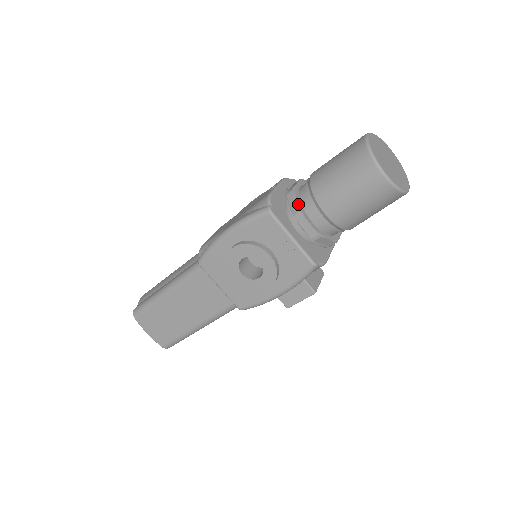
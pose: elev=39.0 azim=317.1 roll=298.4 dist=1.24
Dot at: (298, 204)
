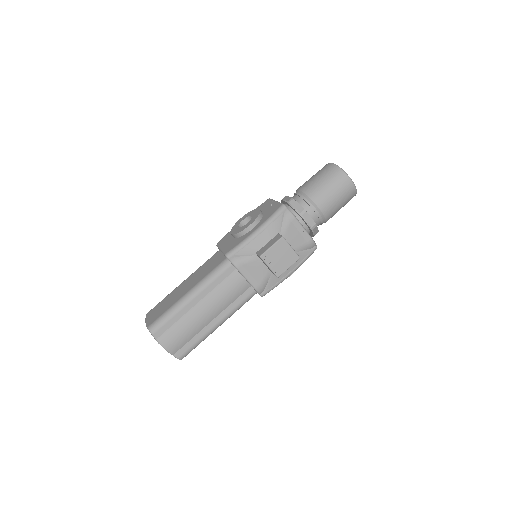
Dot at: occluded
